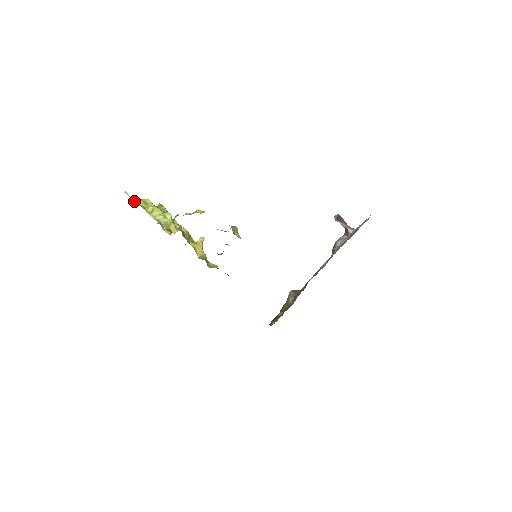
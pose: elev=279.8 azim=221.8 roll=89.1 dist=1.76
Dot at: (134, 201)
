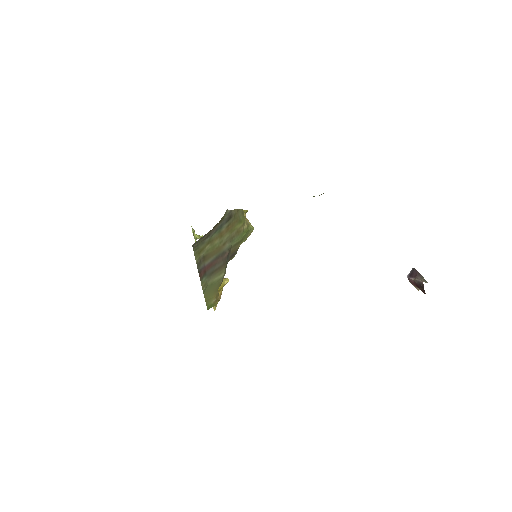
Dot at: occluded
